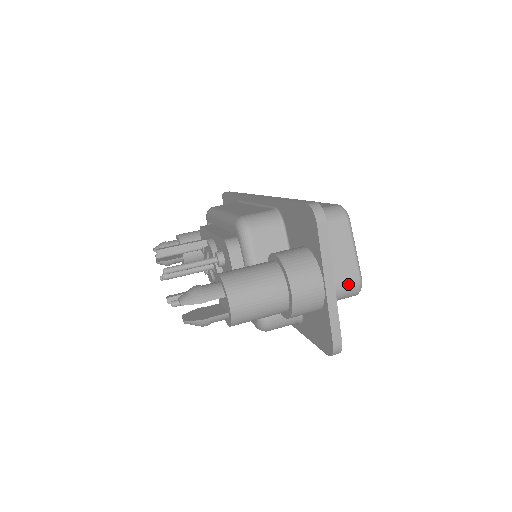
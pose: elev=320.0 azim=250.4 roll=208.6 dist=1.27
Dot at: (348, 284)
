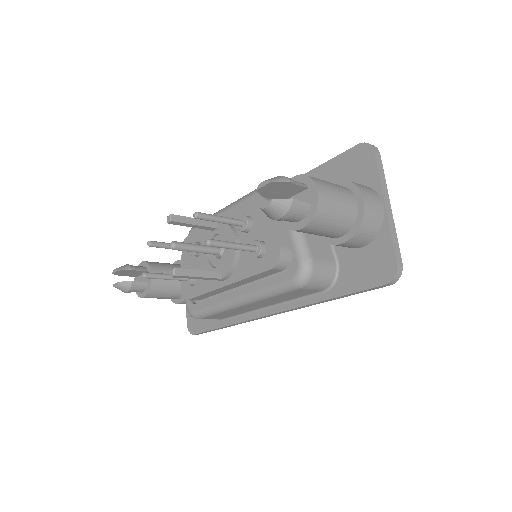
Dot at: occluded
